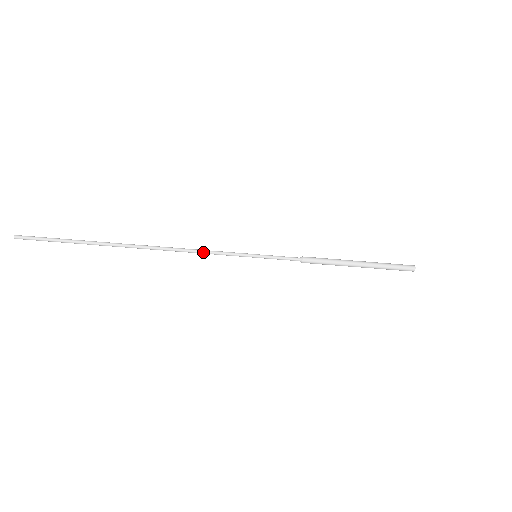
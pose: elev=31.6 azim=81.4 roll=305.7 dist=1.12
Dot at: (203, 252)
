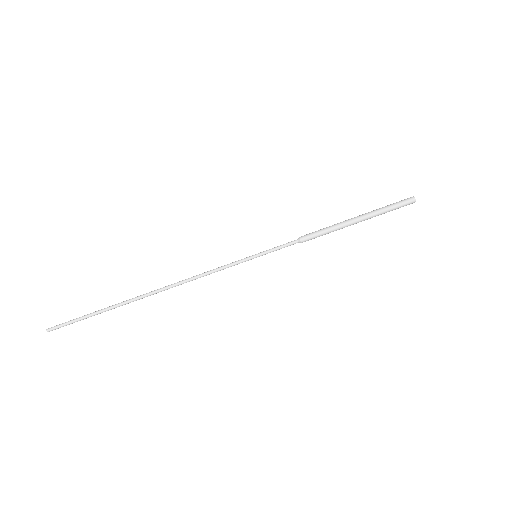
Dot at: (207, 274)
